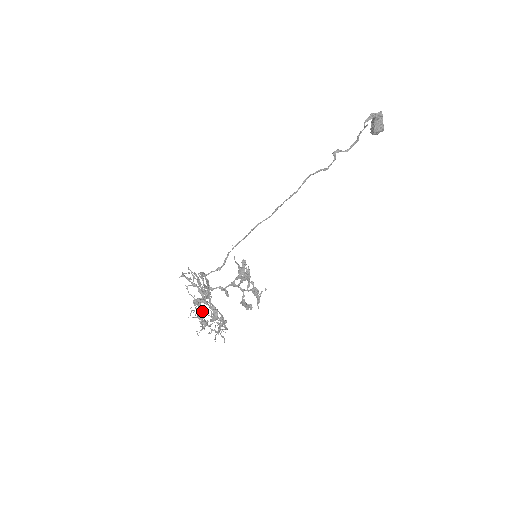
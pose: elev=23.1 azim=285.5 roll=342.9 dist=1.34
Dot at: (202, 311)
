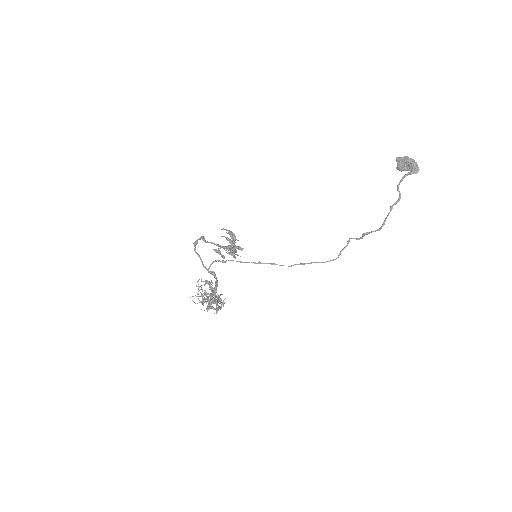
Dot at: occluded
